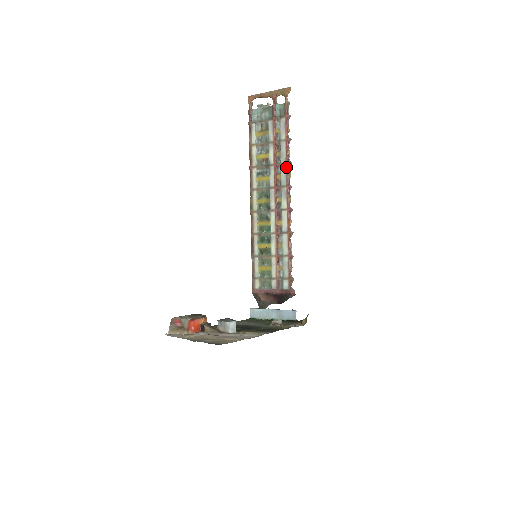
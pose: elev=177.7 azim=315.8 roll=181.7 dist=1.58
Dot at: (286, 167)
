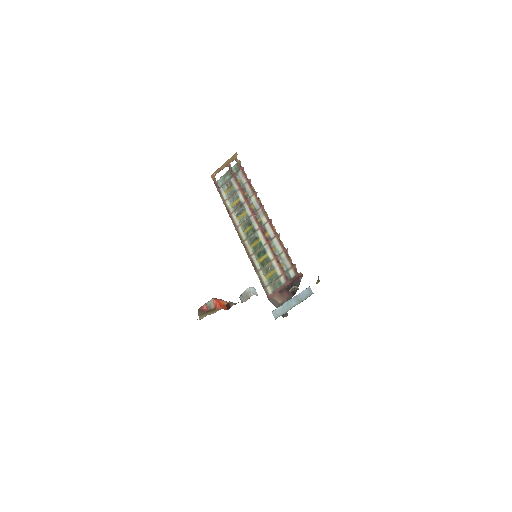
Dot at: (255, 197)
